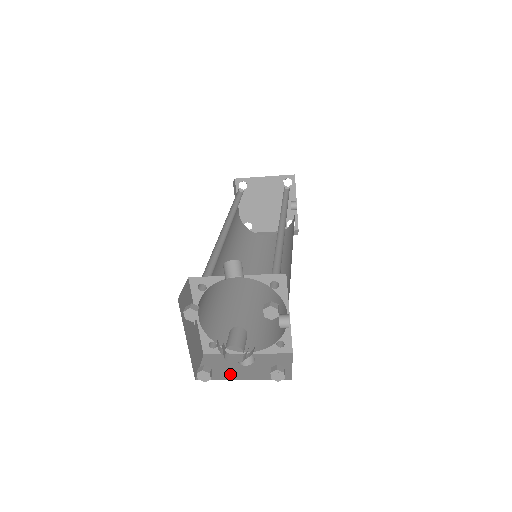
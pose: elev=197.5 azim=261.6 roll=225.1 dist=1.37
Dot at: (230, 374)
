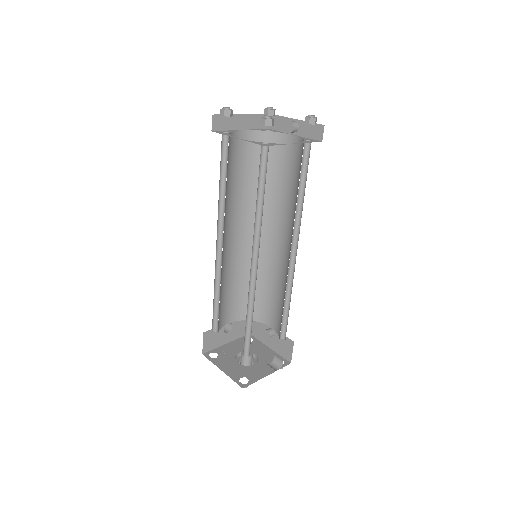
Dot at: (220, 342)
